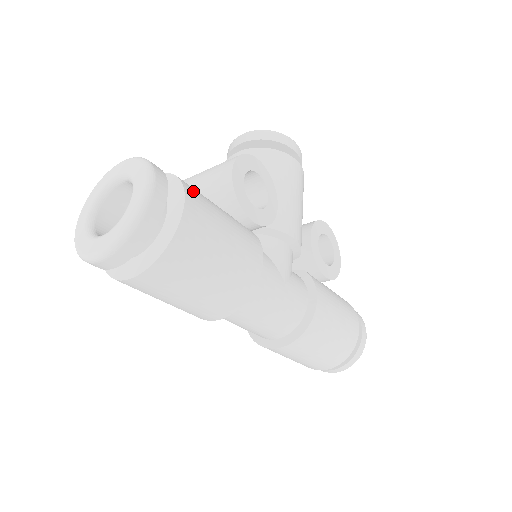
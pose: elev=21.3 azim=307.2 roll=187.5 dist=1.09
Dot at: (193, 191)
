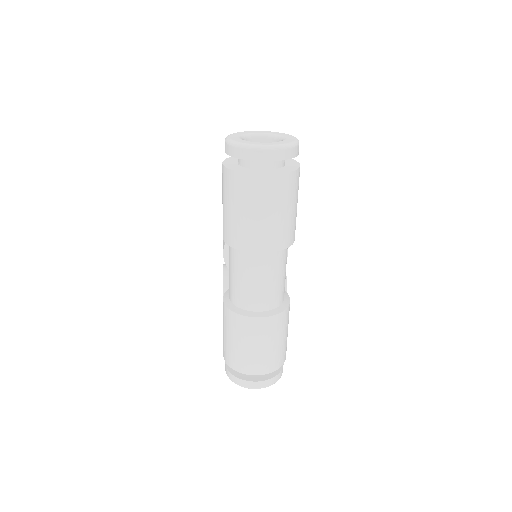
Dot at: occluded
